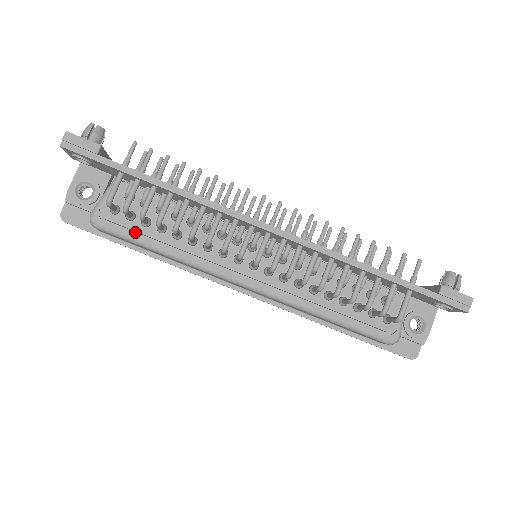
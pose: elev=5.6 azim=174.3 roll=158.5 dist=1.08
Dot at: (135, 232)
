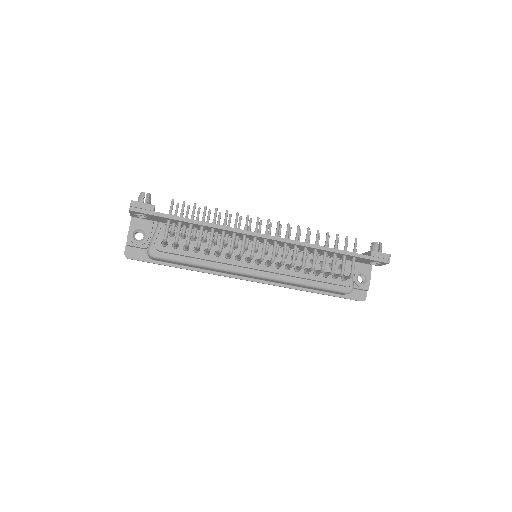
Dot at: (179, 256)
